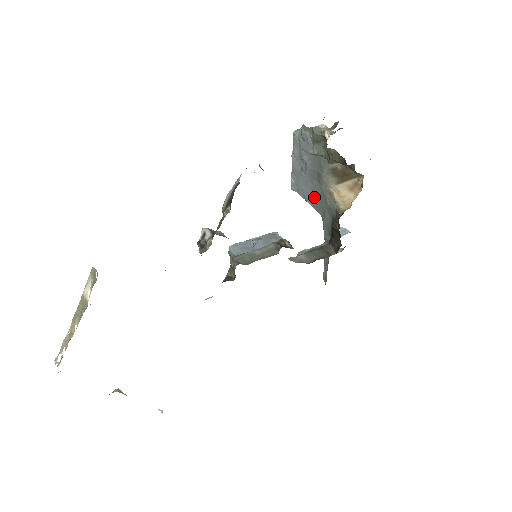
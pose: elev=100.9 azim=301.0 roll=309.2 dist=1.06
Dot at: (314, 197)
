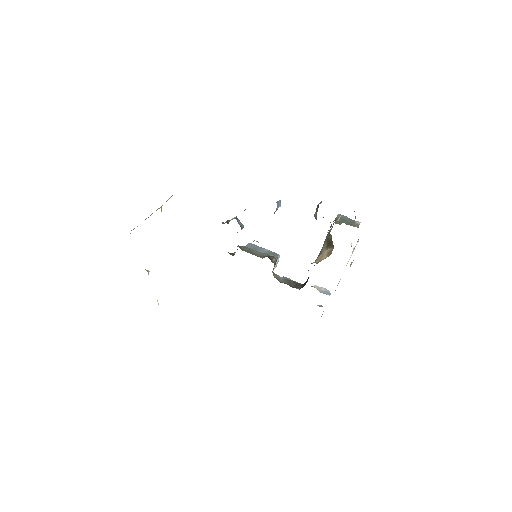
Dot at: occluded
